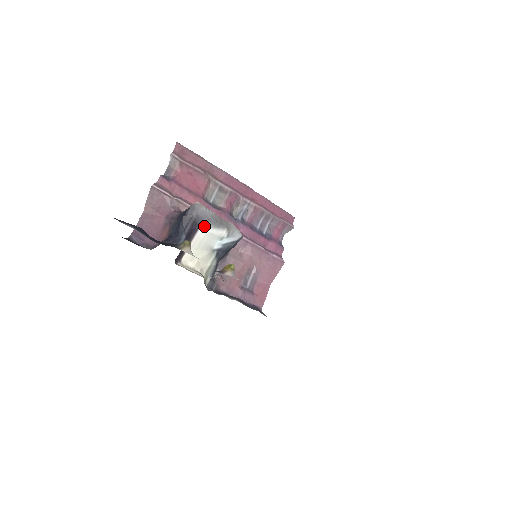
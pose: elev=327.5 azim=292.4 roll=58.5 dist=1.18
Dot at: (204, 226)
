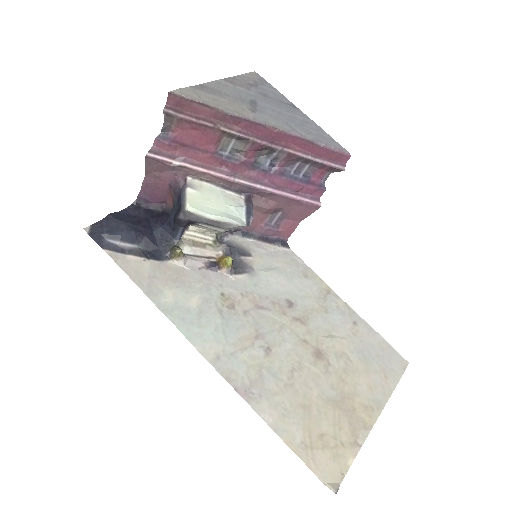
Dot at: (200, 224)
